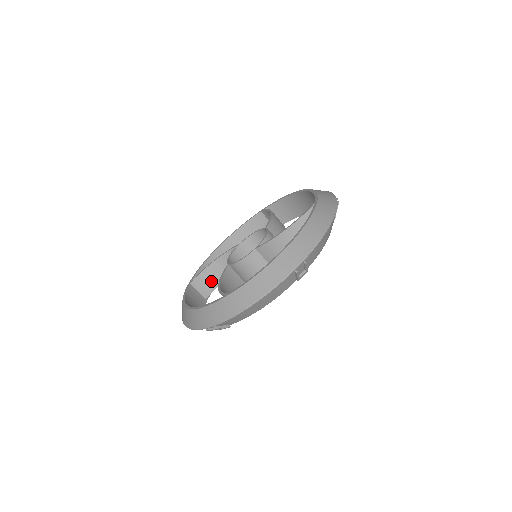
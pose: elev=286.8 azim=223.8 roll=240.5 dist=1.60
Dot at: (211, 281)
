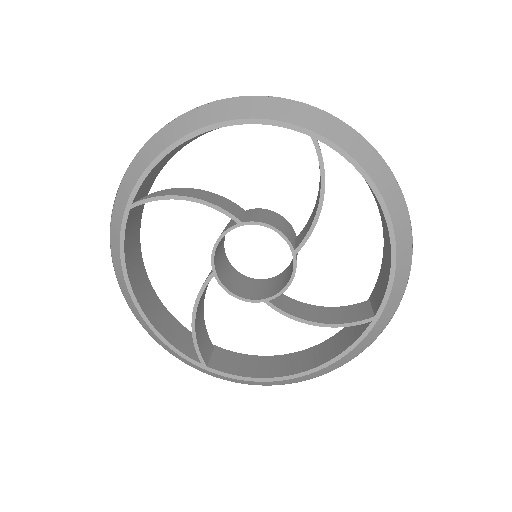
Dot at: occluded
